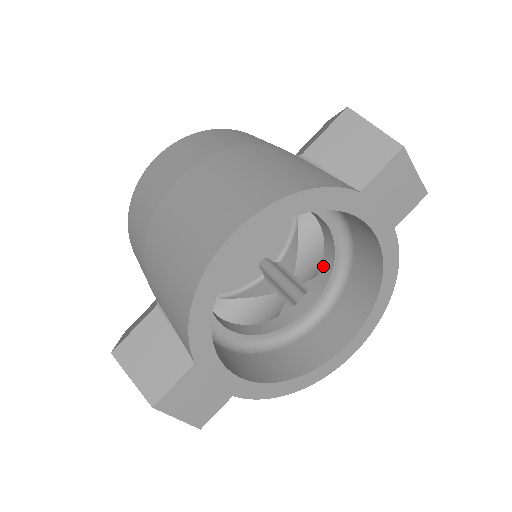
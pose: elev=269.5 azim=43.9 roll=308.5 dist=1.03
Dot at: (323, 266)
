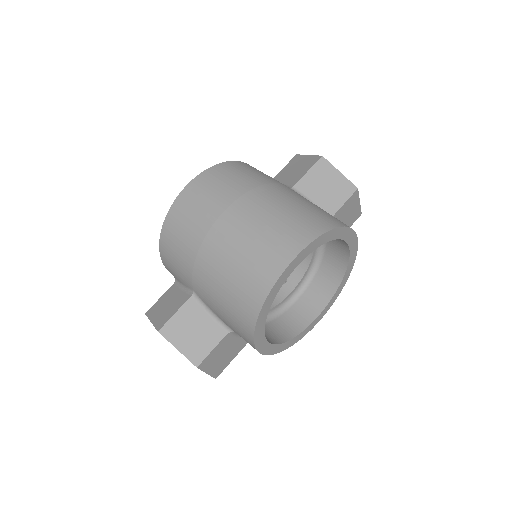
Dot at: (301, 263)
